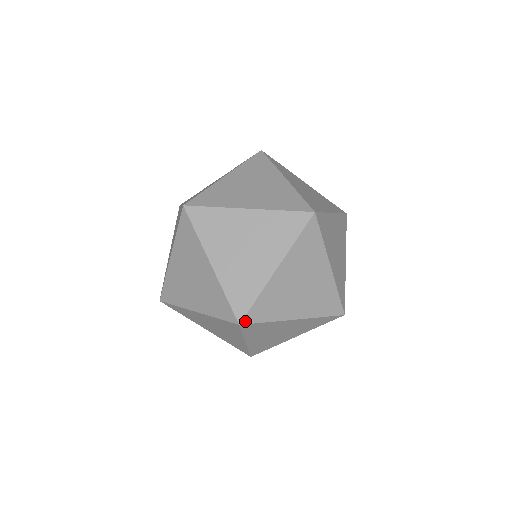
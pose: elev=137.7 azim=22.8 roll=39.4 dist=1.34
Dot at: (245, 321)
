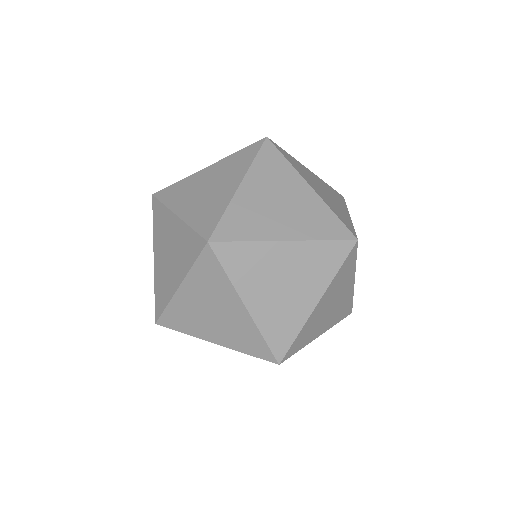
Dot at: (357, 241)
